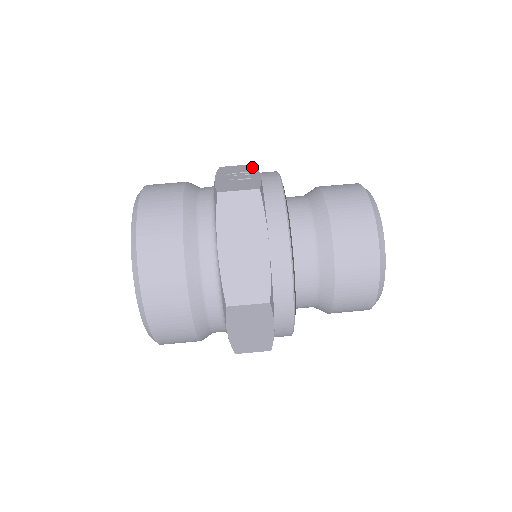
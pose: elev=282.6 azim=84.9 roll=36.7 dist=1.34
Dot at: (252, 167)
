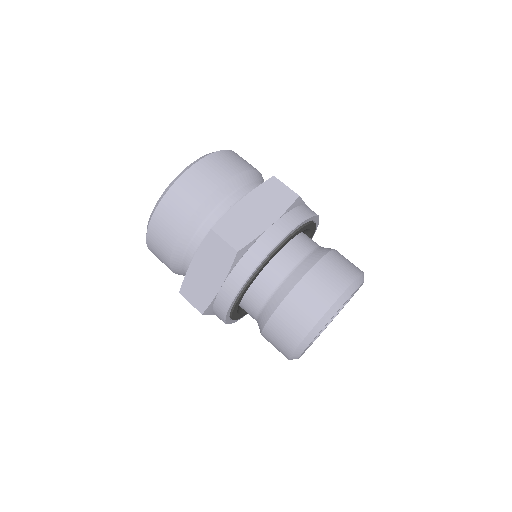
Dot at: occluded
